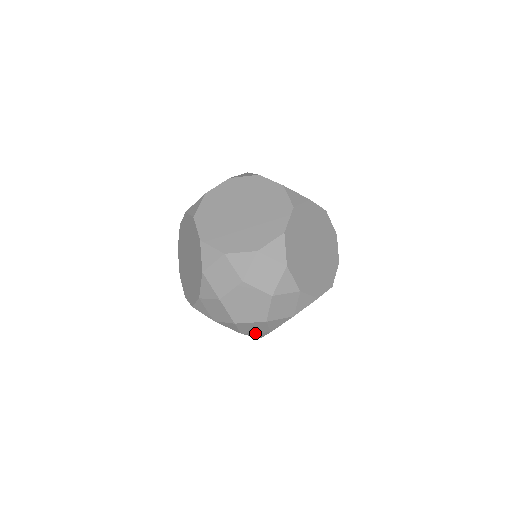
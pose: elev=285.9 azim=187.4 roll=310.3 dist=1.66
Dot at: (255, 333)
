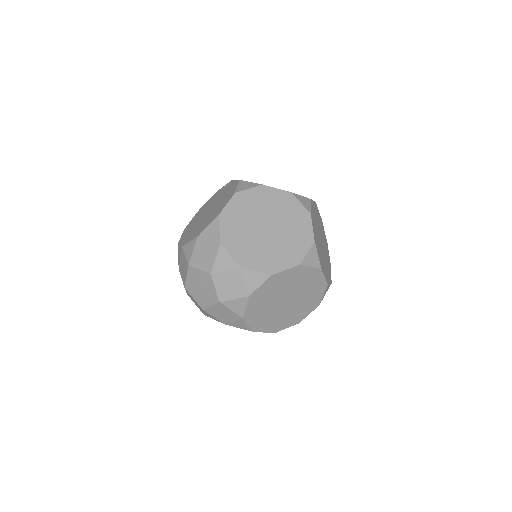
Dot at: (195, 304)
